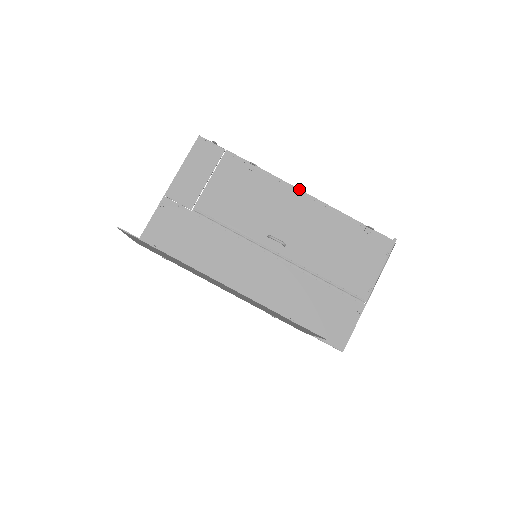
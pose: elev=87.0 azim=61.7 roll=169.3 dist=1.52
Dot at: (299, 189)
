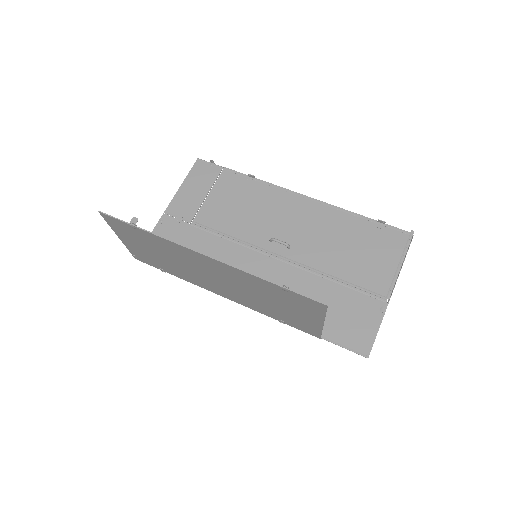
Dot at: occluded
